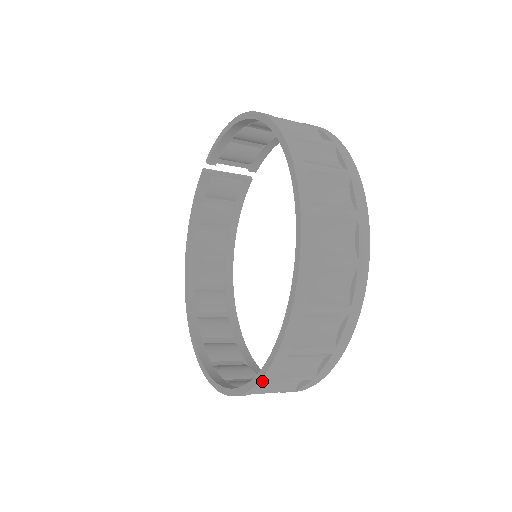
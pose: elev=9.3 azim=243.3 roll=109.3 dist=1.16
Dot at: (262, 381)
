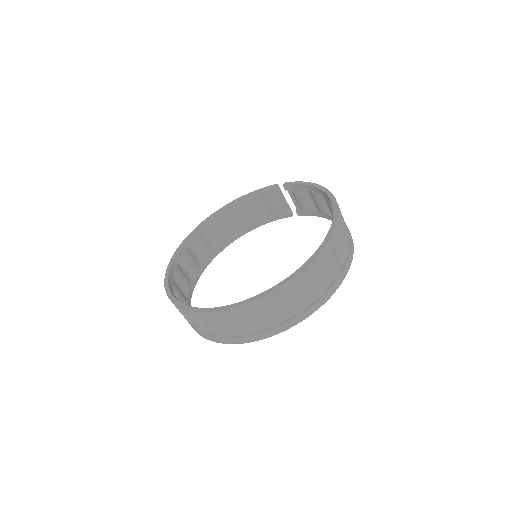
Dot at: (202, 313)
